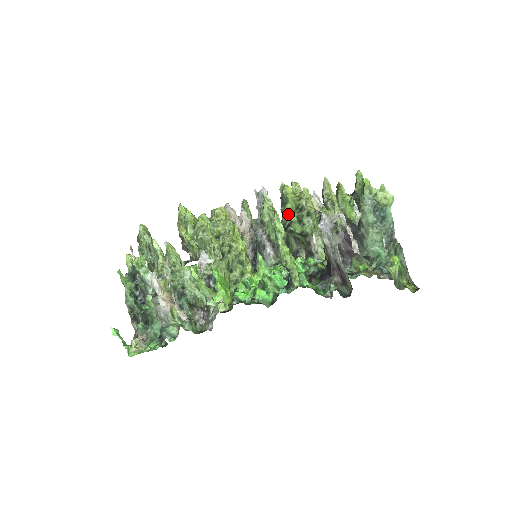
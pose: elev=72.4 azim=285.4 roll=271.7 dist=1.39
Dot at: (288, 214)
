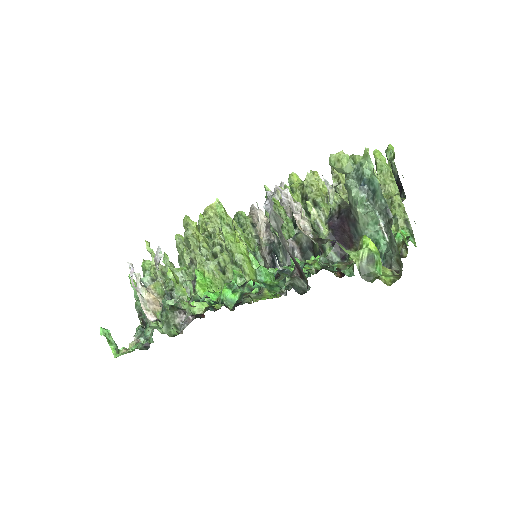
Dot at: occluded
